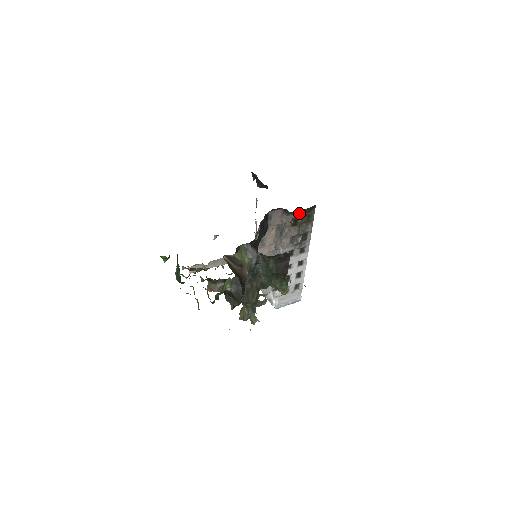
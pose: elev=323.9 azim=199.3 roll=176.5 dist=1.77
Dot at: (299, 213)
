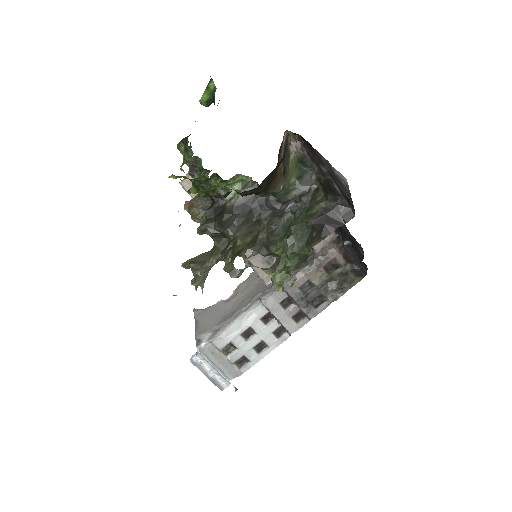
Dot at: (345, 261)
